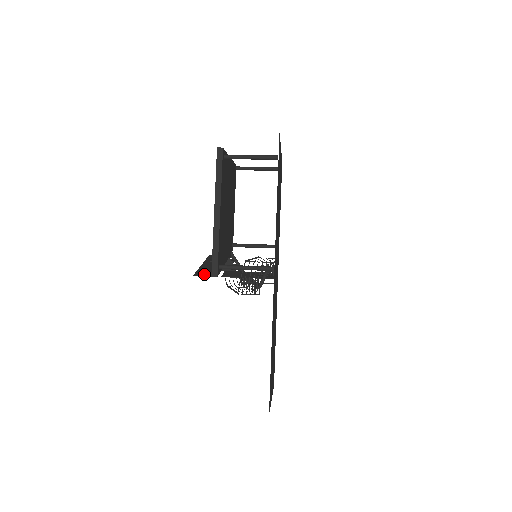
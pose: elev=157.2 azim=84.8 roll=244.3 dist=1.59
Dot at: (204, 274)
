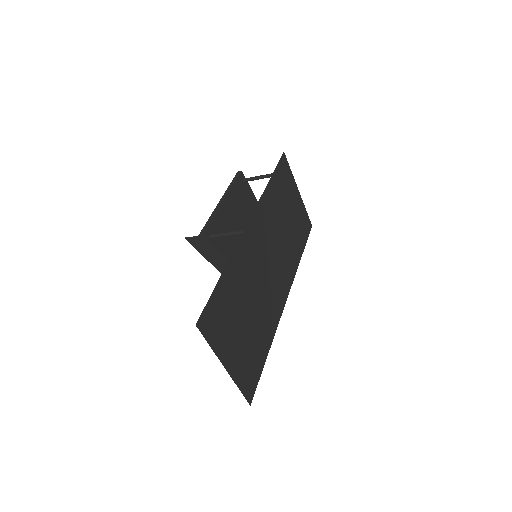
Dot at: (195, 239)
